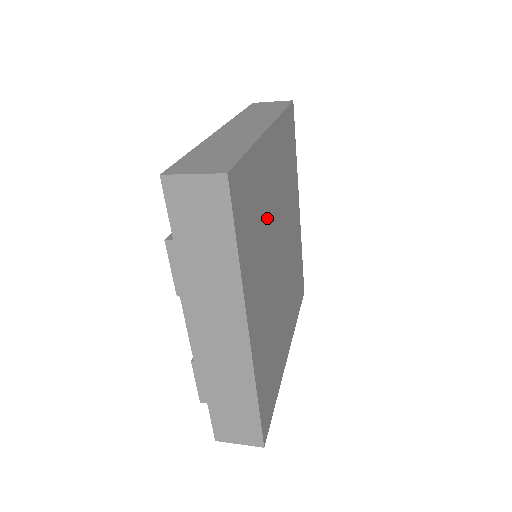
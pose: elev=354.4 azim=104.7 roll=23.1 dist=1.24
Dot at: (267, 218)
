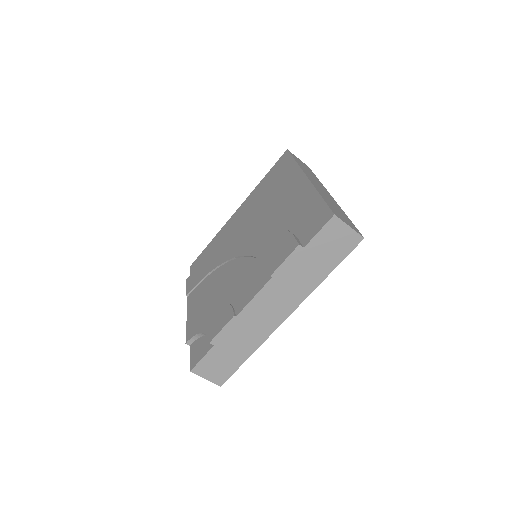
Dot at: occluded
